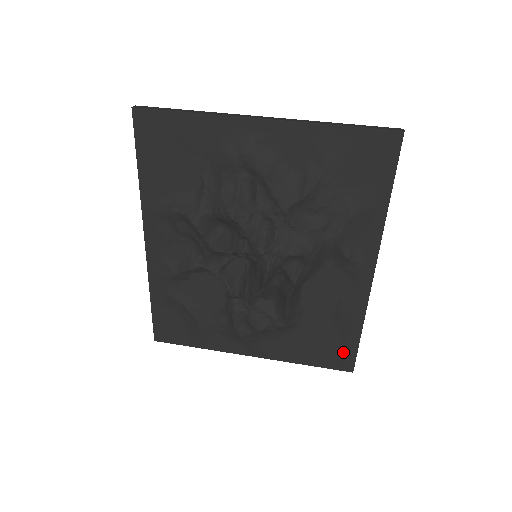
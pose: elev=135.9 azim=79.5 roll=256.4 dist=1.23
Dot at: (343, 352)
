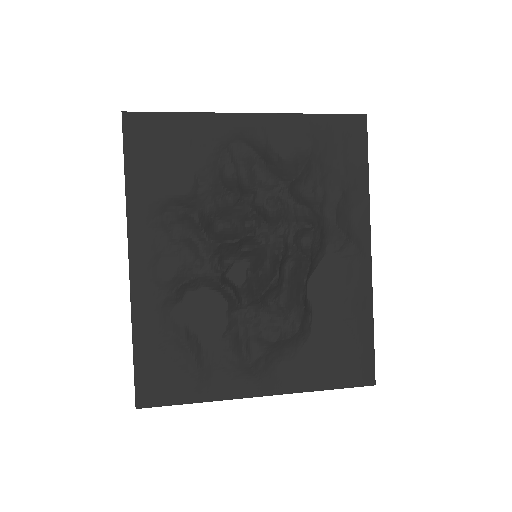
Dot at: (360, 359)
